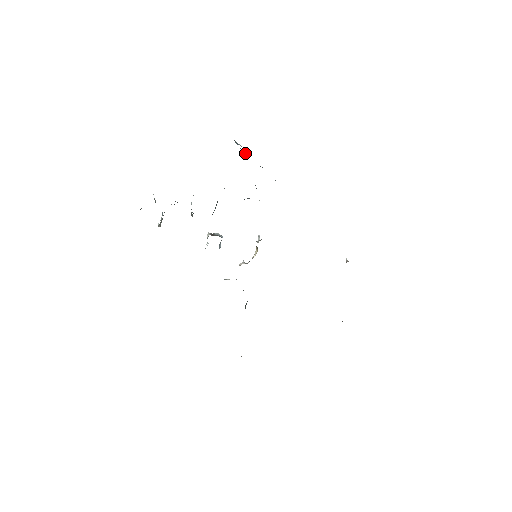
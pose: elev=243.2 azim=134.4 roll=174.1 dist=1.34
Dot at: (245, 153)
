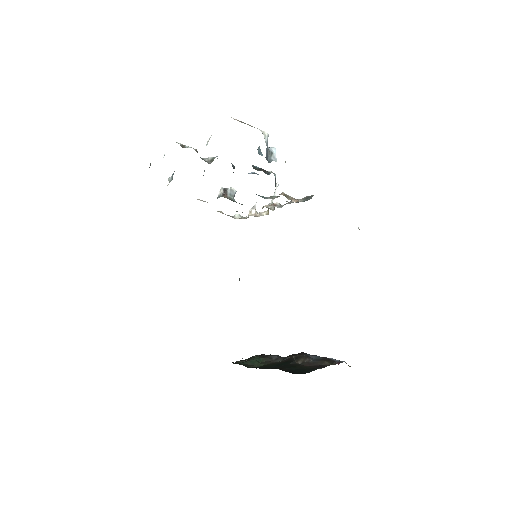
Dot at: (269, 157)
